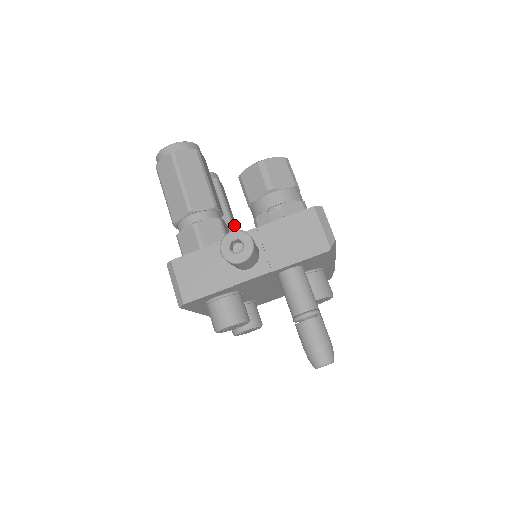
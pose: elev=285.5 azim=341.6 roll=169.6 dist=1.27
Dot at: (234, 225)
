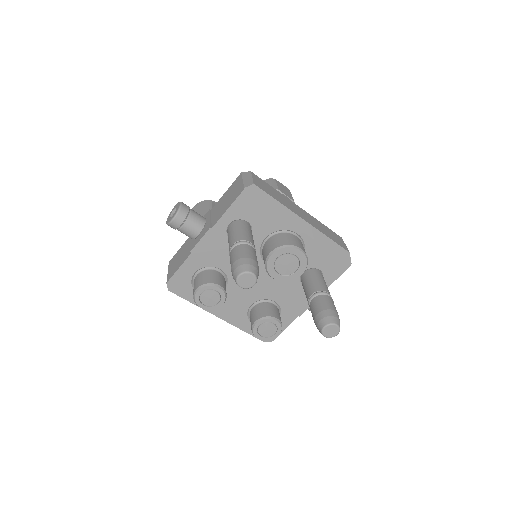
Dot at: occluded
